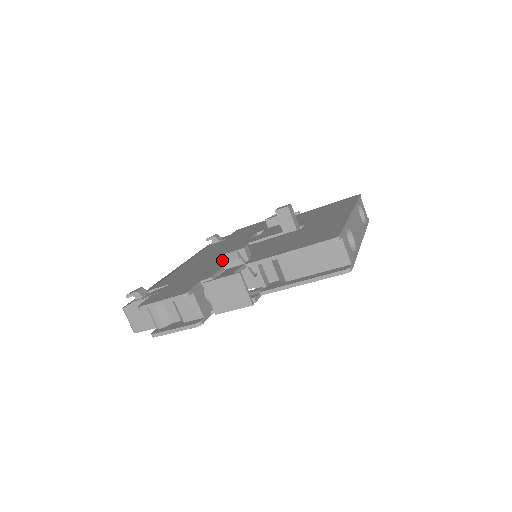
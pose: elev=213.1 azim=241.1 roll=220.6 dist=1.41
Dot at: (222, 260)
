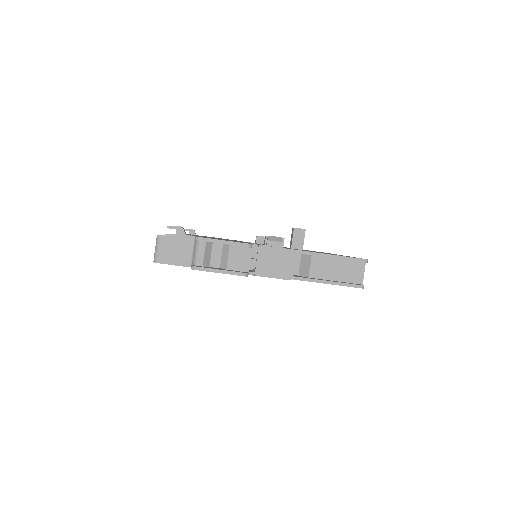
Dot at: occluded
